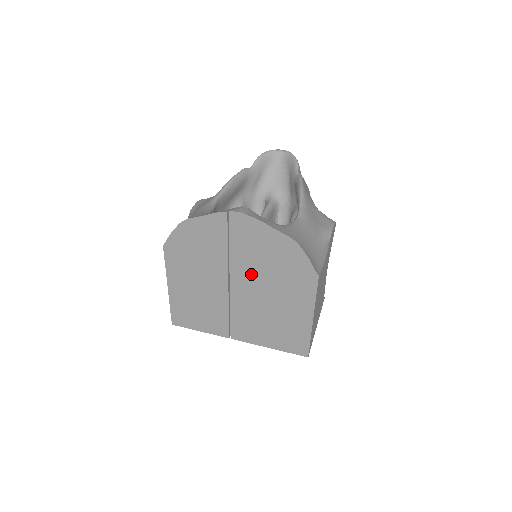
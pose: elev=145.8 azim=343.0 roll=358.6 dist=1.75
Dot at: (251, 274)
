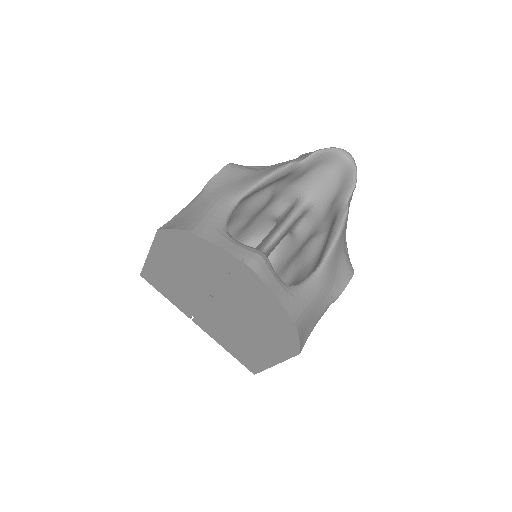
Dot at: (236, 307)
